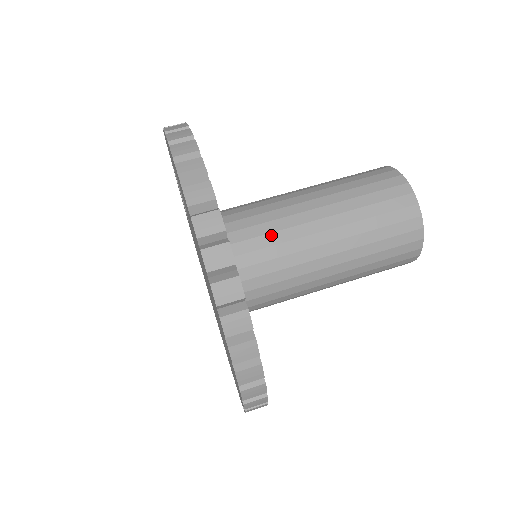
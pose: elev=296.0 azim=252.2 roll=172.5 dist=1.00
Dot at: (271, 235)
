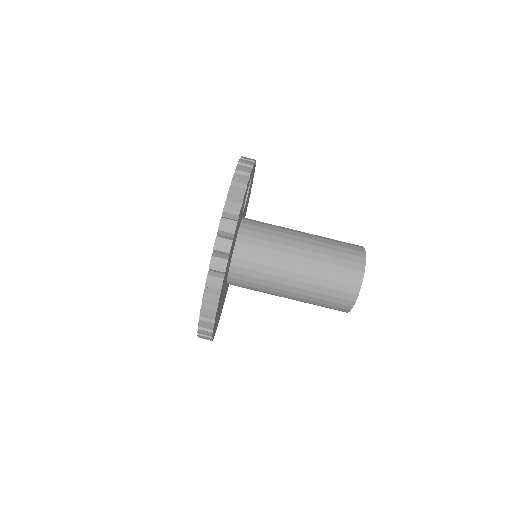
Dot at: (261, 273)
